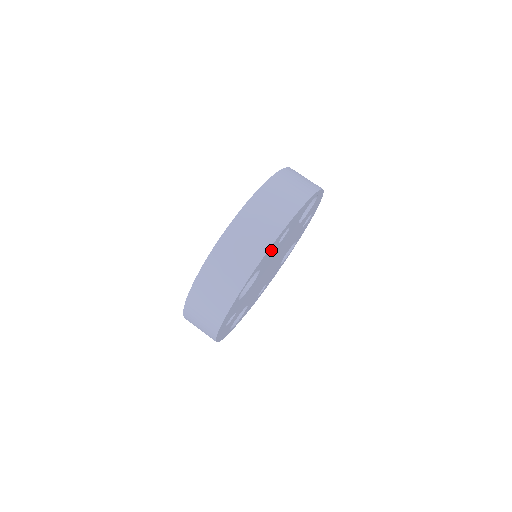
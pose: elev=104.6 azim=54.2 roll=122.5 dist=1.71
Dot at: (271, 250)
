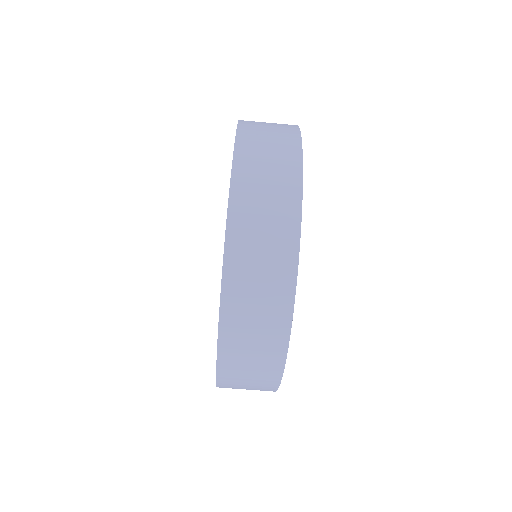
Dot at: occluded
